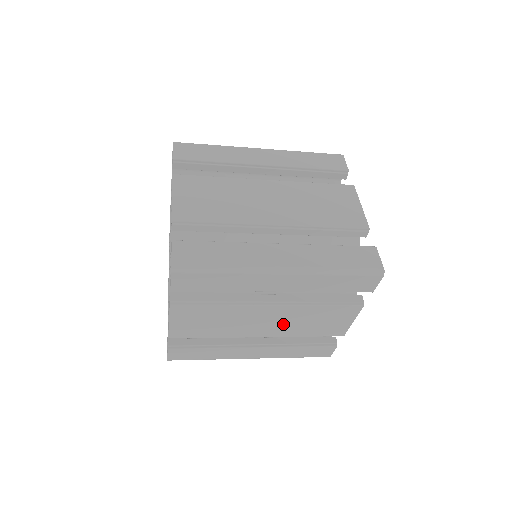
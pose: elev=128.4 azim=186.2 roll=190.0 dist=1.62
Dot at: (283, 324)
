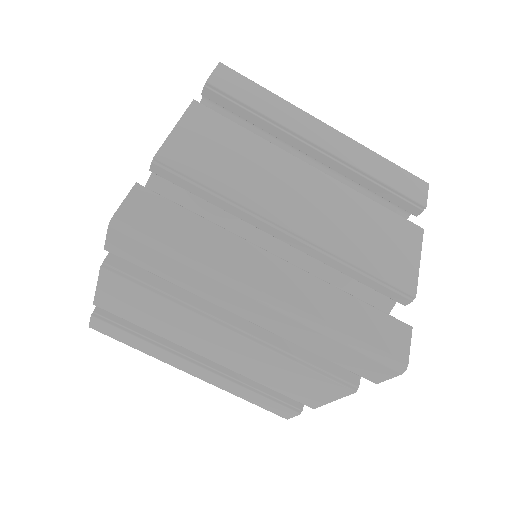
Dot at: (242, 360)
